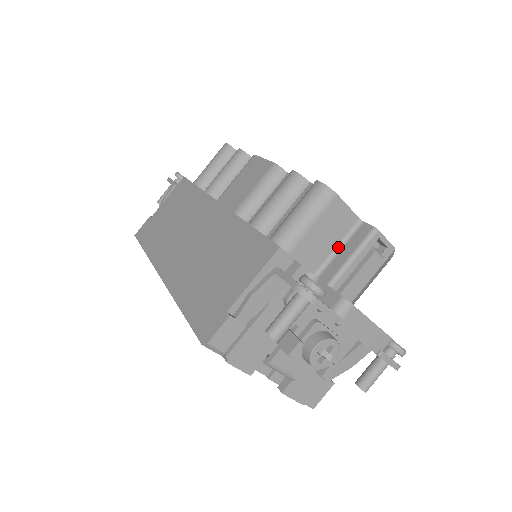
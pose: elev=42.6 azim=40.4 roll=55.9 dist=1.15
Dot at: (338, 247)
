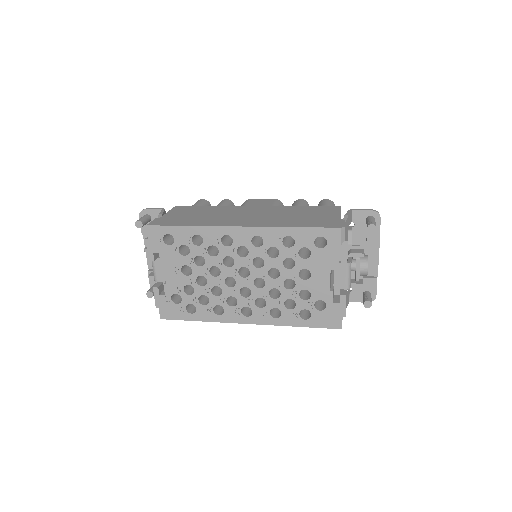
Dot at: occluded
